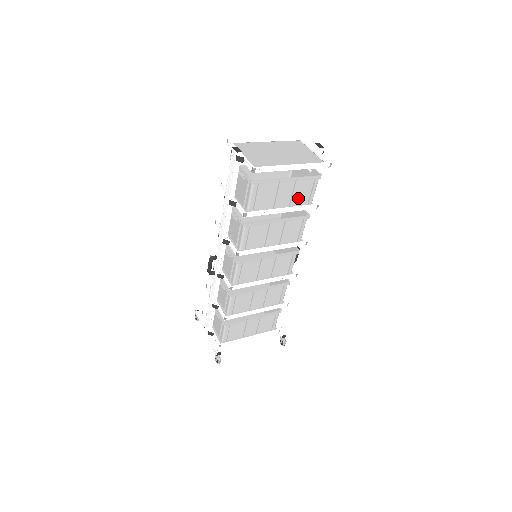
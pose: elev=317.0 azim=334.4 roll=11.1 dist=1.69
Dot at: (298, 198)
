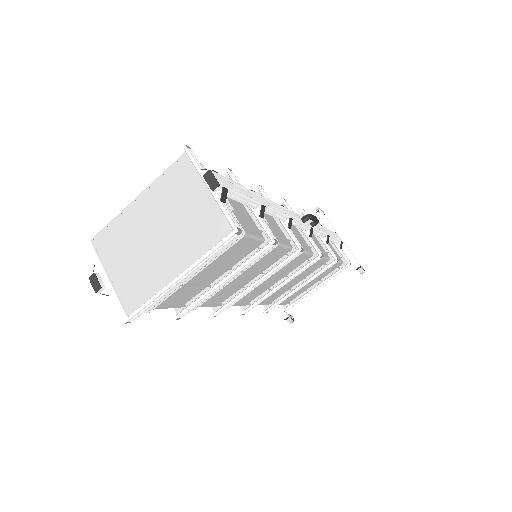
Dot at: (234, 258)
